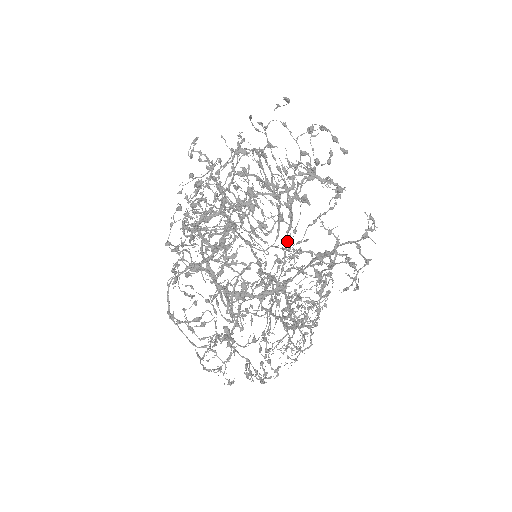
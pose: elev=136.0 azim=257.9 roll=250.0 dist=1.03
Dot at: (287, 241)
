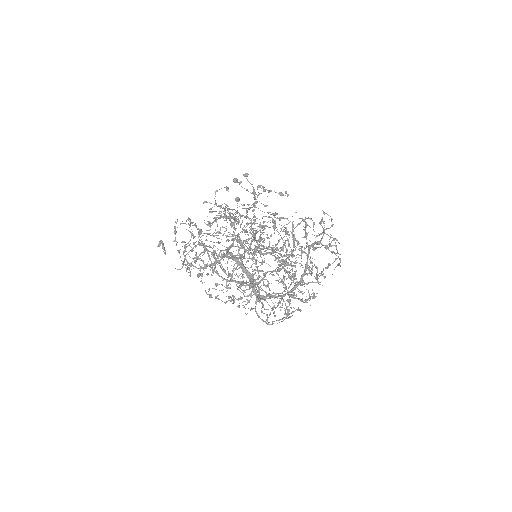
Dot at: (253, 230)
